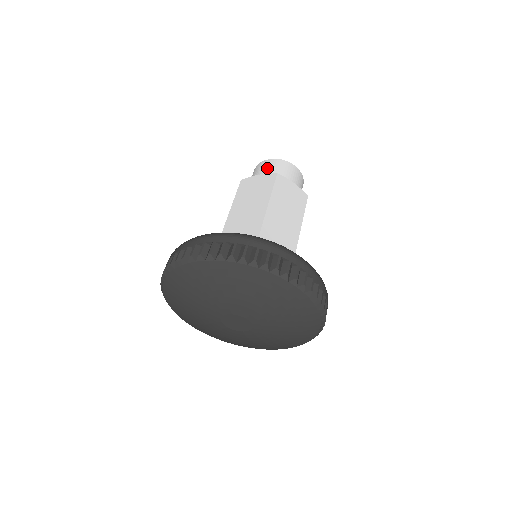
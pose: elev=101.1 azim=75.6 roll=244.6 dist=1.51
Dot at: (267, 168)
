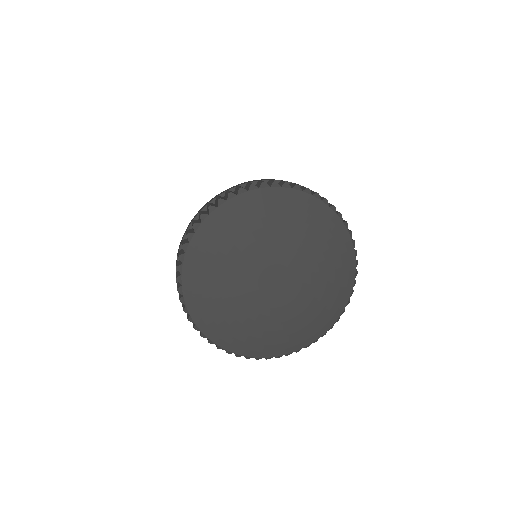
Dot at: occluded
